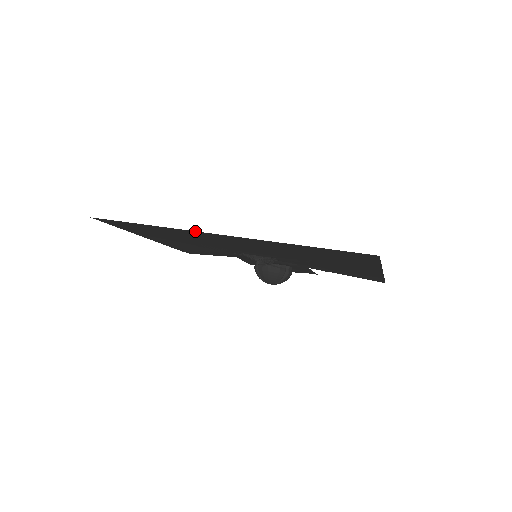
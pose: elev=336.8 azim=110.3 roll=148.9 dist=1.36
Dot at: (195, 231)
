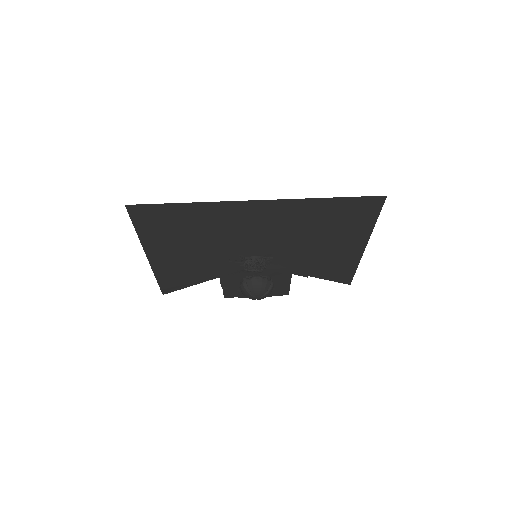
Dot at: (235, 201)
